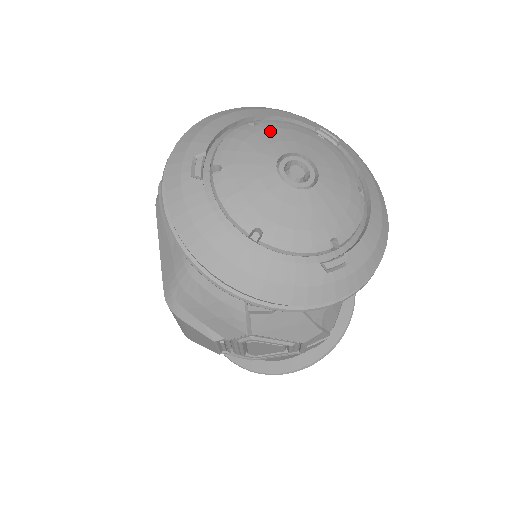
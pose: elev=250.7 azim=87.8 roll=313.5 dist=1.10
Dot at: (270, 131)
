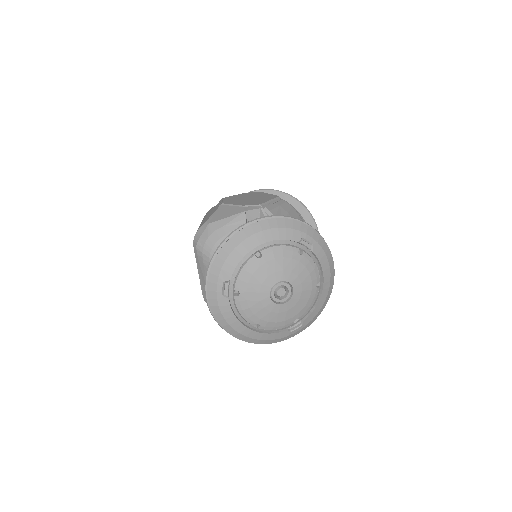
Dot at: (268, 264)
